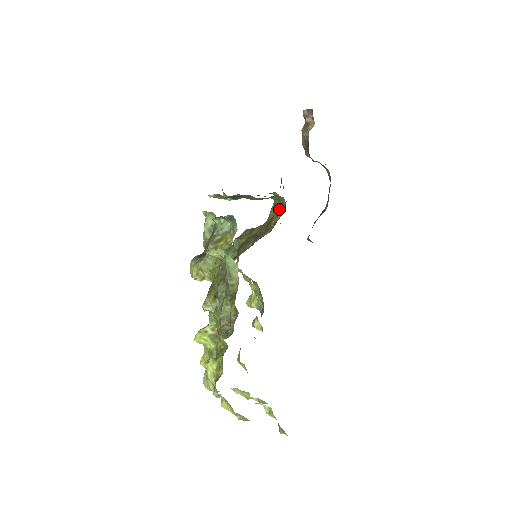
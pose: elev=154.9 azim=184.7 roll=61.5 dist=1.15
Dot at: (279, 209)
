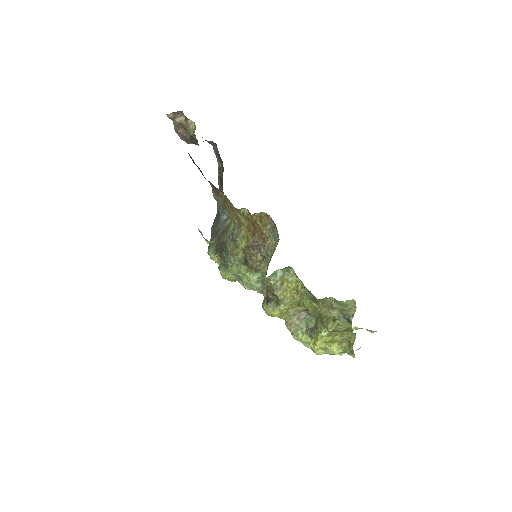
Dot at: (263, 220)
